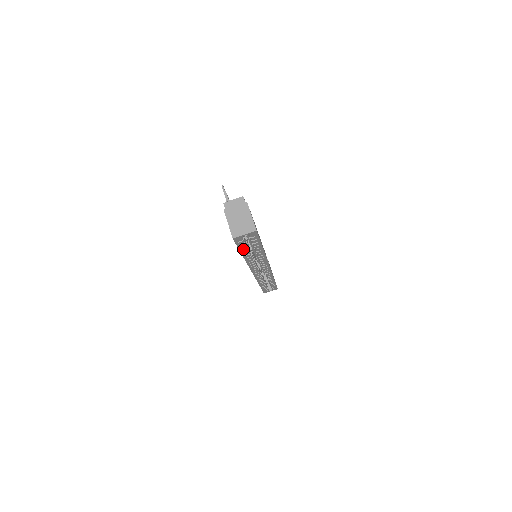
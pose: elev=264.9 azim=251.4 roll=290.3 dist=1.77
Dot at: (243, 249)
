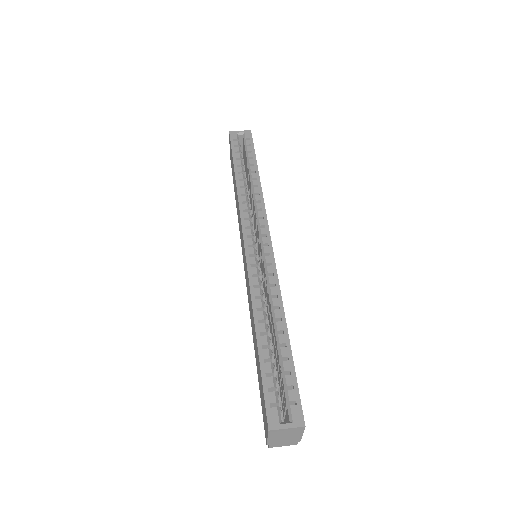
Dot at: (236, 157)
